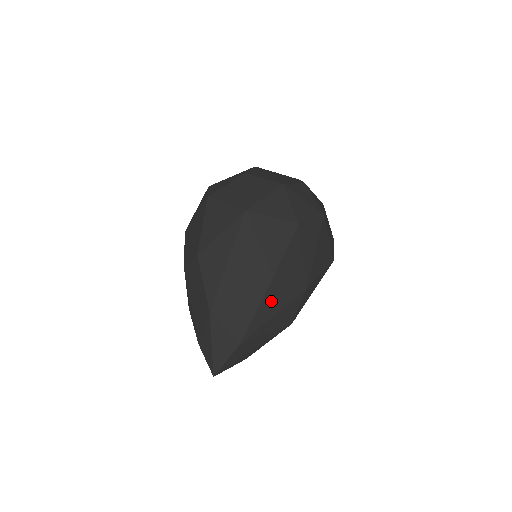
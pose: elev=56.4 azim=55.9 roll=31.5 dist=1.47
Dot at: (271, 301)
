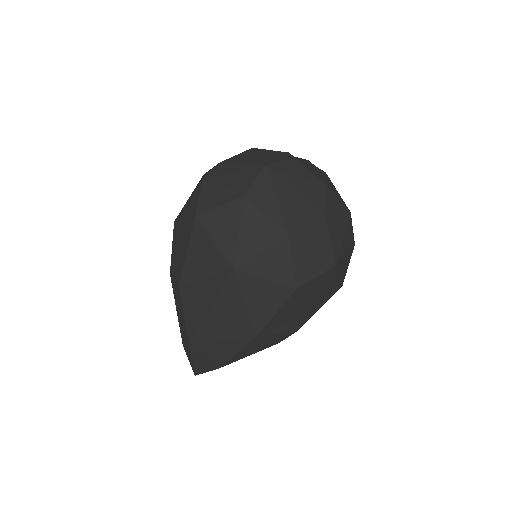
Dot at: (254, 346)
